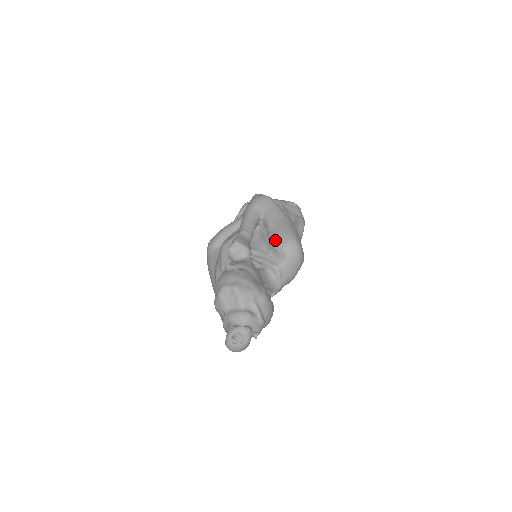
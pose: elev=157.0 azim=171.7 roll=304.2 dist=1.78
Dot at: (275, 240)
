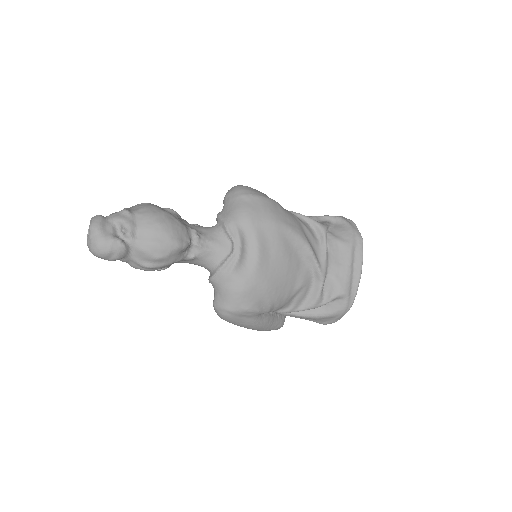
Dot at: occluded
